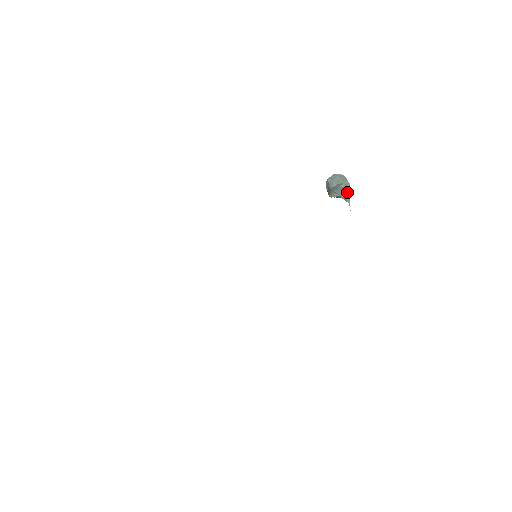
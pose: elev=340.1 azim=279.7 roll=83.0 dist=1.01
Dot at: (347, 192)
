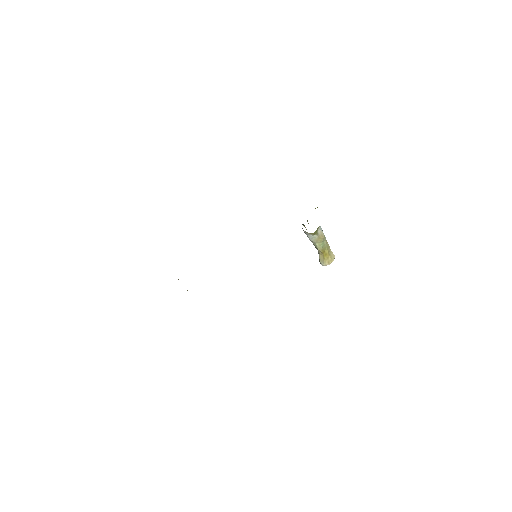
Dot at: occluded
